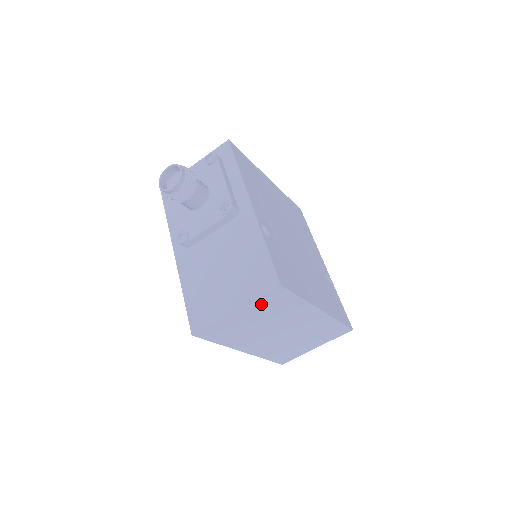
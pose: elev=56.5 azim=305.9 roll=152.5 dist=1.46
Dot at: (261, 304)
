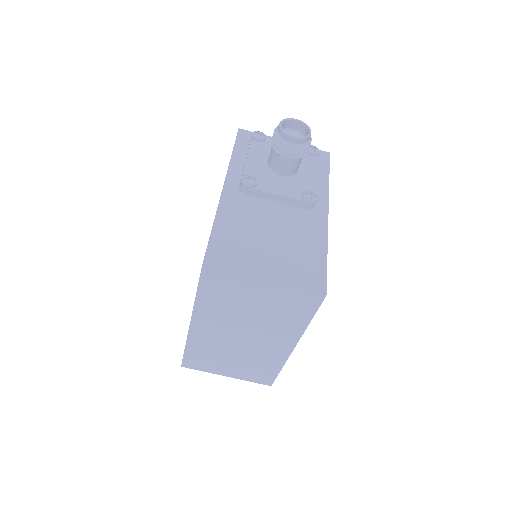
Dot at: (287, 296)
